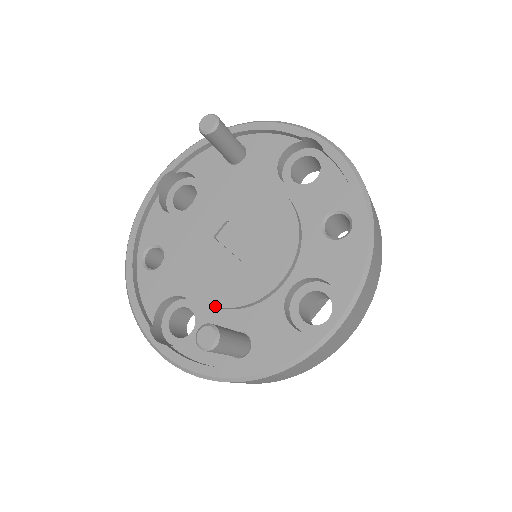
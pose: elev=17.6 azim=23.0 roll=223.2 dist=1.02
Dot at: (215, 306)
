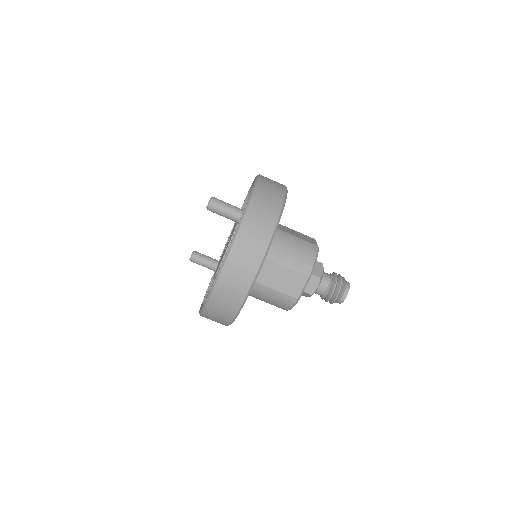
Dot at: (231, 238)
